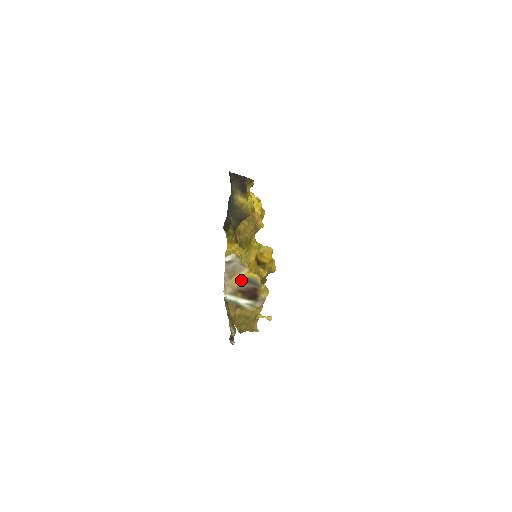
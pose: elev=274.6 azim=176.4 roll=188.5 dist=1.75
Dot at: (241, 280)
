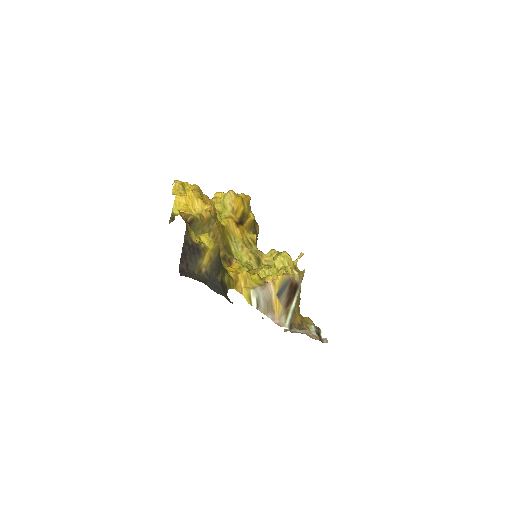
Dot at: (279, 299)
